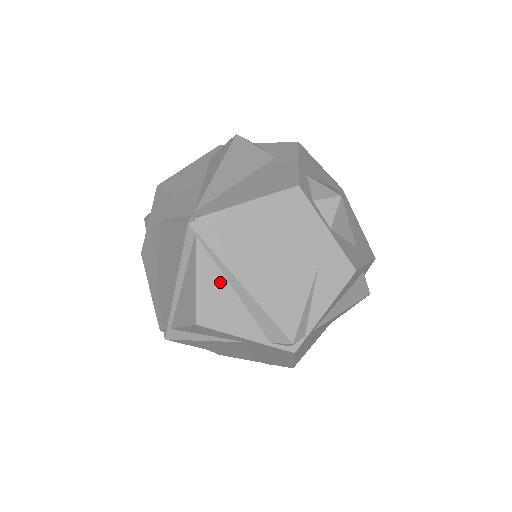
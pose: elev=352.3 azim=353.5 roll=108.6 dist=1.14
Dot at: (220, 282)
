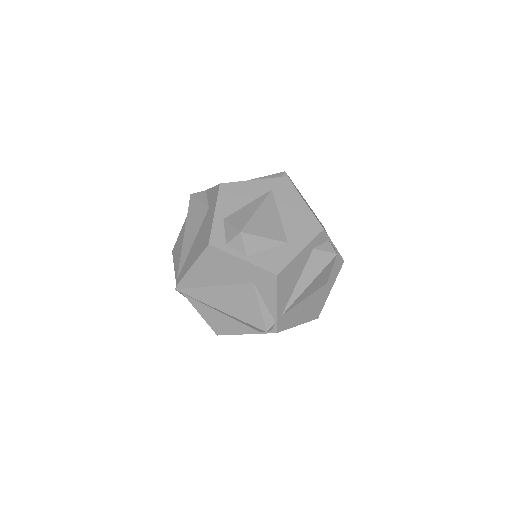
Dot at: (211, 311)
